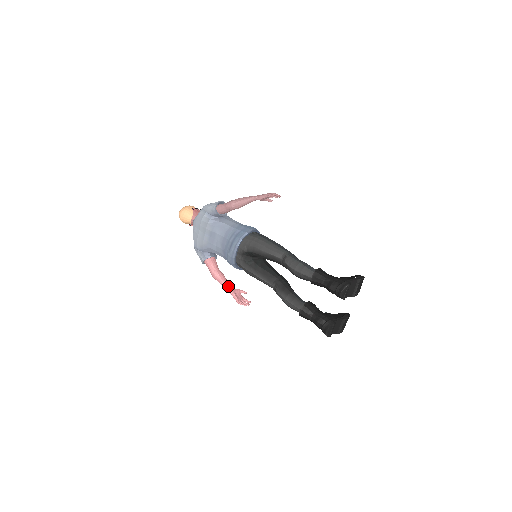
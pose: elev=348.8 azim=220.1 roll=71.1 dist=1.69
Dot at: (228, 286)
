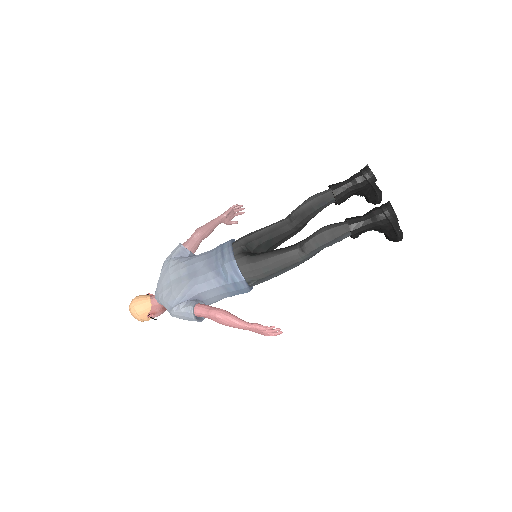
Dot at: (242, 320)
